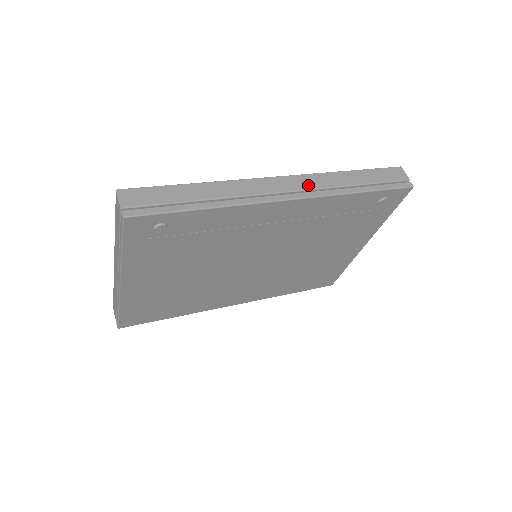
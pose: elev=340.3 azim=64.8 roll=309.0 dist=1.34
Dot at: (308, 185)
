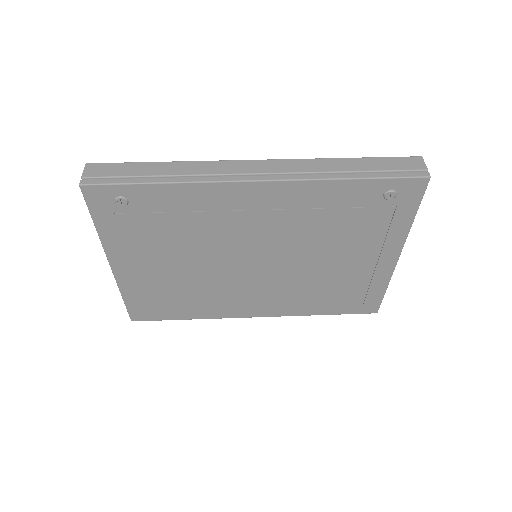
Dot at: (286, 169)
